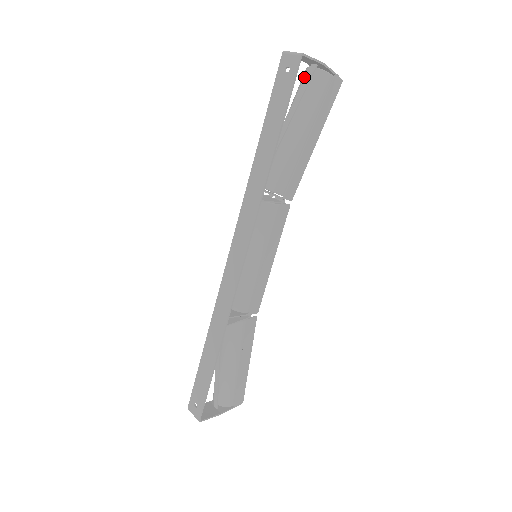
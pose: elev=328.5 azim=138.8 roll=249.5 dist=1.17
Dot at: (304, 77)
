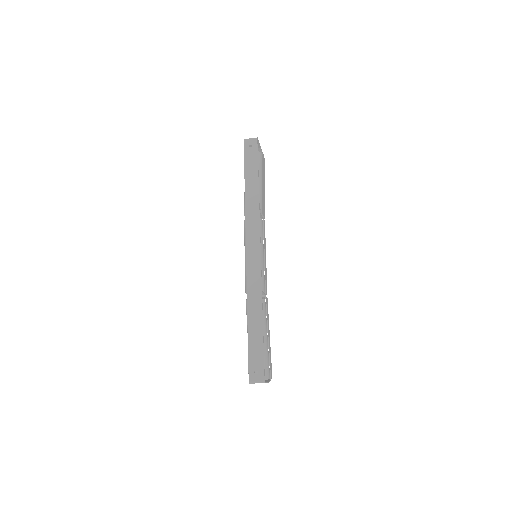
Dot at: occluded
